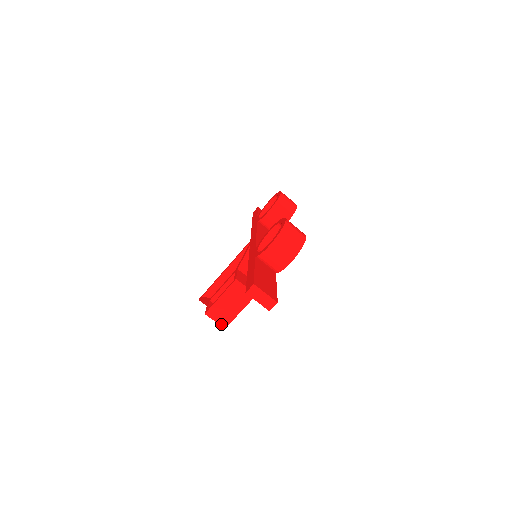
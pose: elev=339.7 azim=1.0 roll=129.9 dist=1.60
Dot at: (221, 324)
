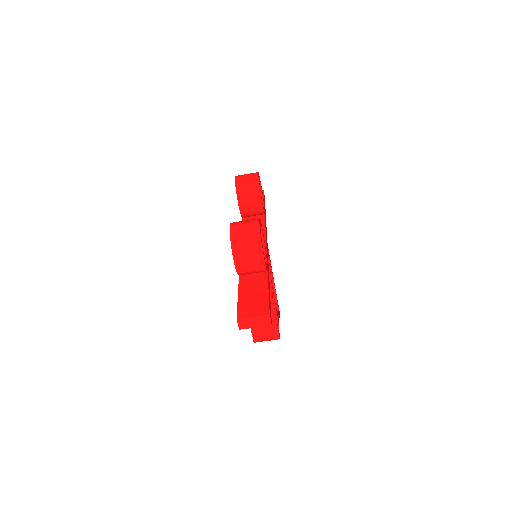
Dot at: (273, 339)
